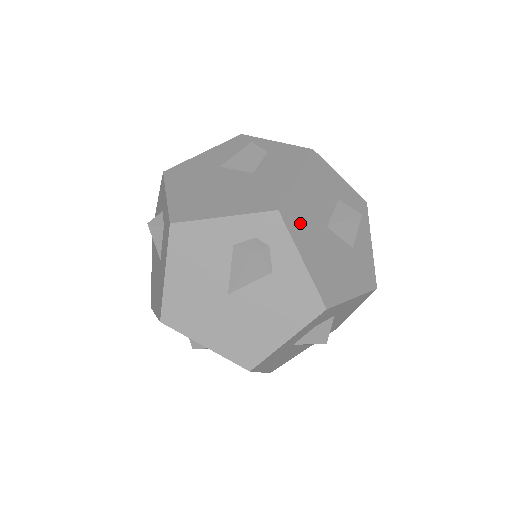
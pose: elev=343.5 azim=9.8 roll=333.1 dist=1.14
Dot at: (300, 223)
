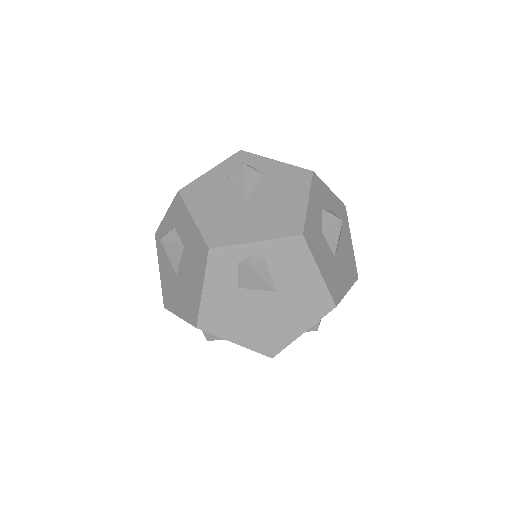
Dot at: occluded
